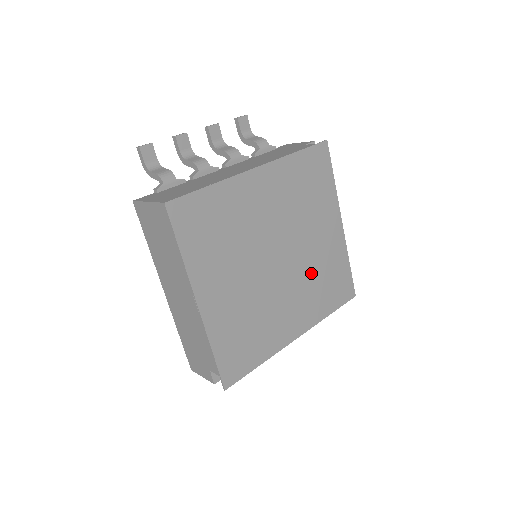
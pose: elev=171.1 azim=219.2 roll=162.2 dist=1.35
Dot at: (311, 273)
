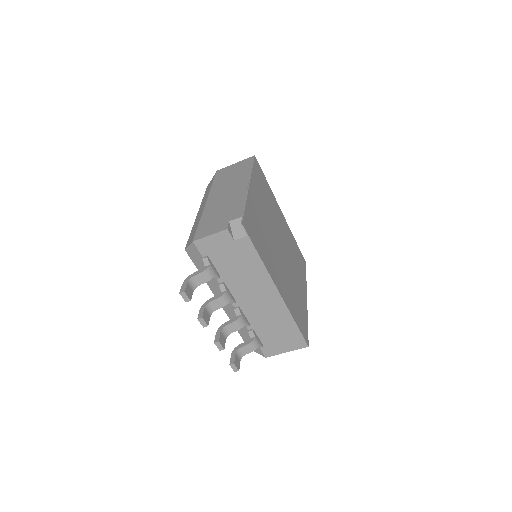
Dot at: (291, 283)
